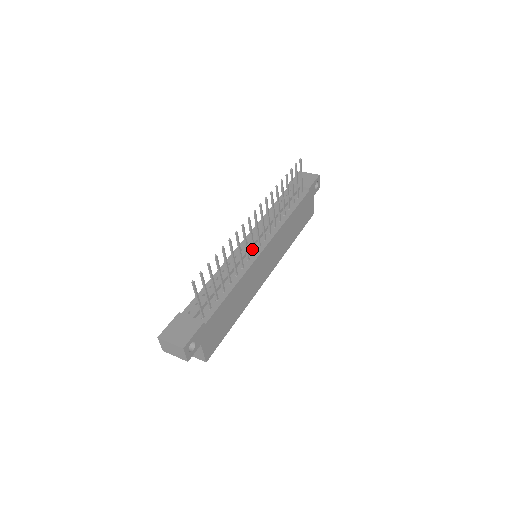
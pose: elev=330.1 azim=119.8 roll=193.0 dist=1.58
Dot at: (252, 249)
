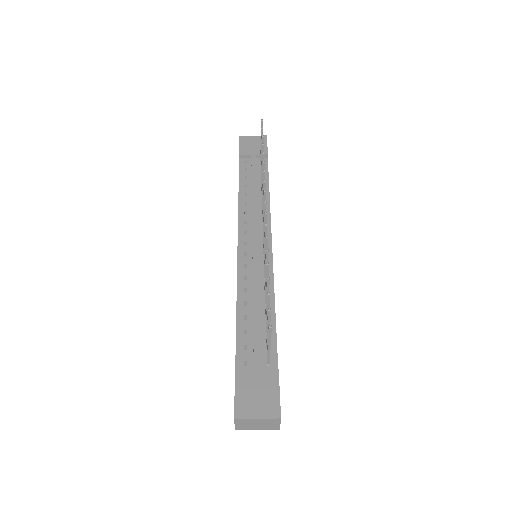
Dot at: (263, 250)
